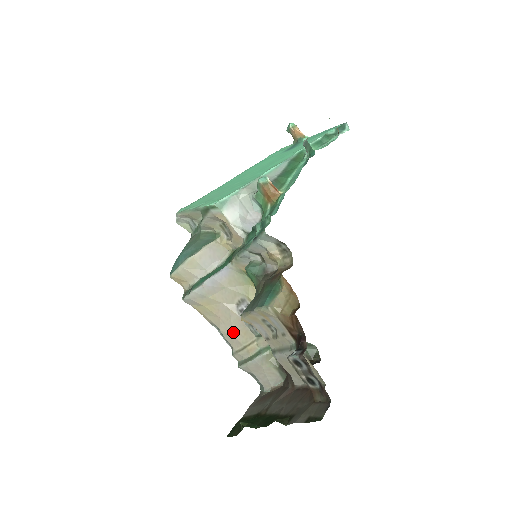
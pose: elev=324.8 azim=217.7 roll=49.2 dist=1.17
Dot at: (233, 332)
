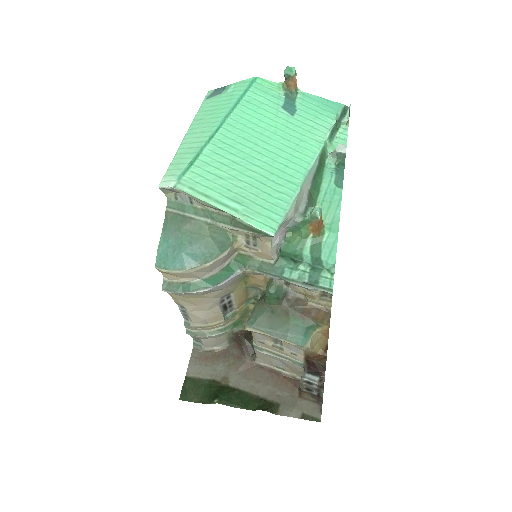
Dot at: (205, 316)
